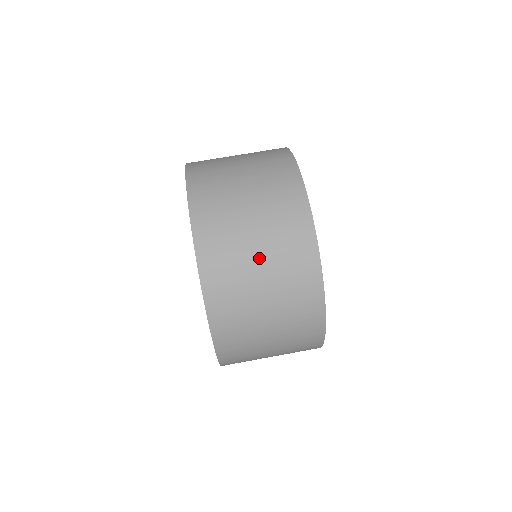
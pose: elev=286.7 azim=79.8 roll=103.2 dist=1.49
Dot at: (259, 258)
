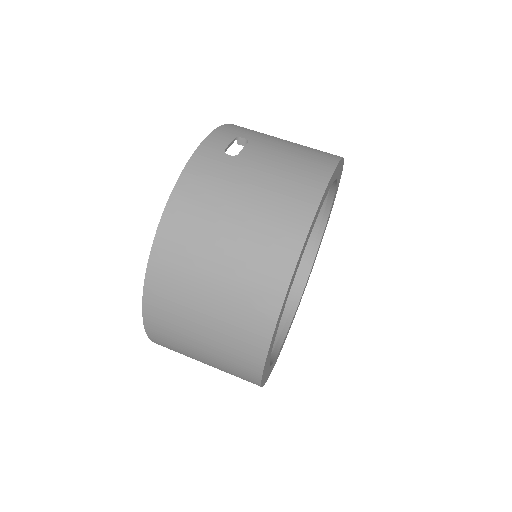
Dot at: (202, 348)
